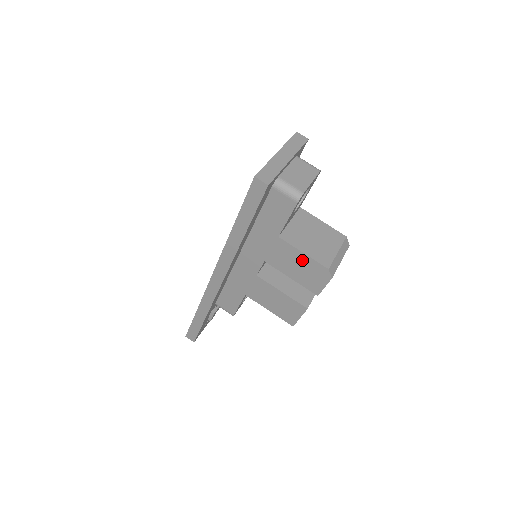
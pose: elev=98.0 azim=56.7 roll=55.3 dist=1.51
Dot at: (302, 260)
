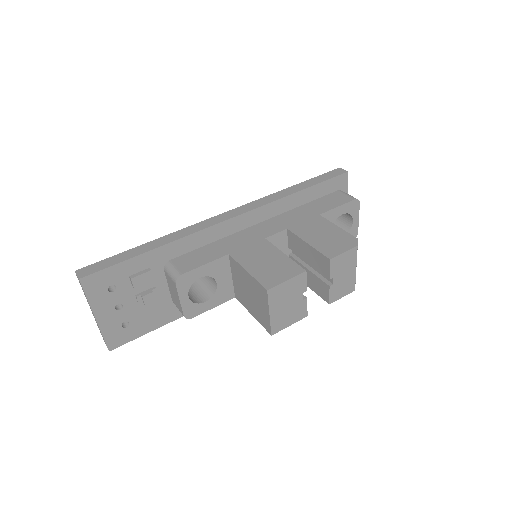
Dot at: (332, 231)
